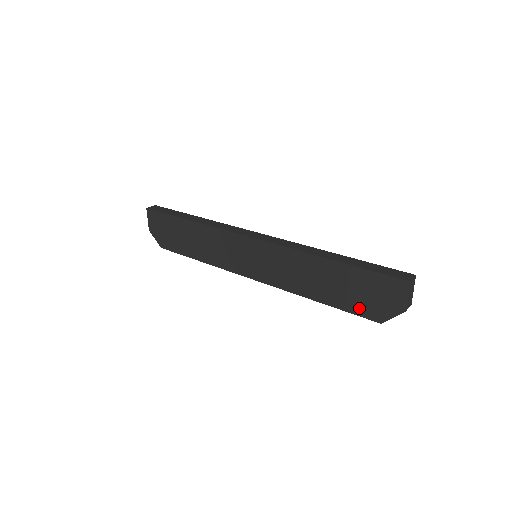
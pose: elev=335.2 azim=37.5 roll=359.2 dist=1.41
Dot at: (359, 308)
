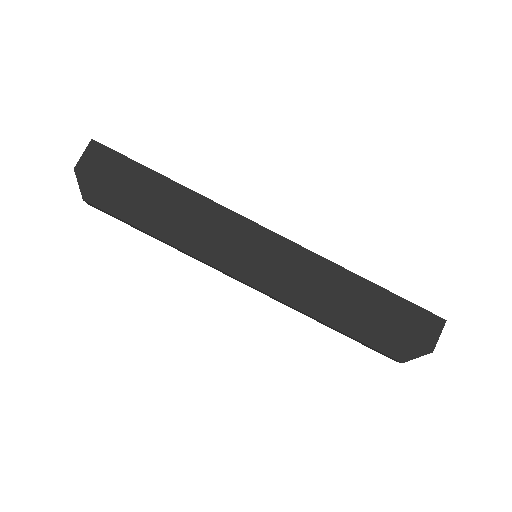
Dot at: (383, 341)
